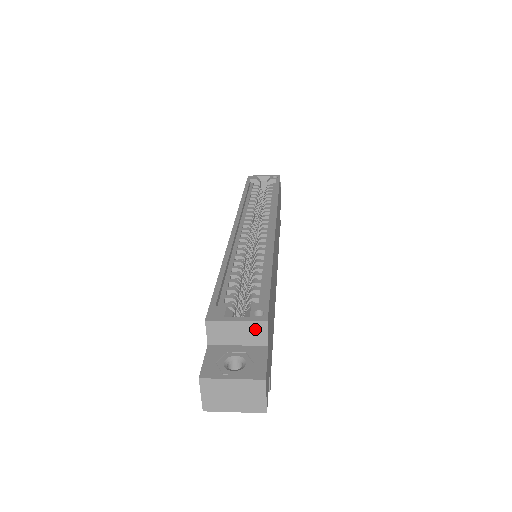
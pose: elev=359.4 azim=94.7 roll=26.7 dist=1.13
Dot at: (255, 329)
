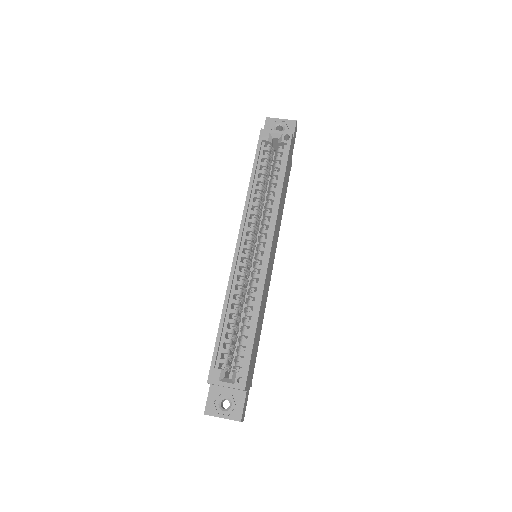
Dot at: occluded
